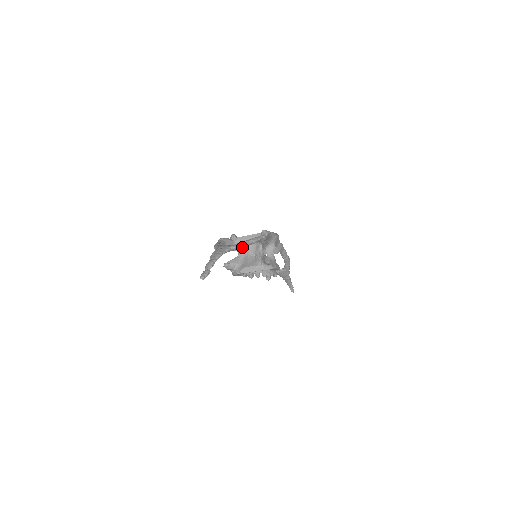
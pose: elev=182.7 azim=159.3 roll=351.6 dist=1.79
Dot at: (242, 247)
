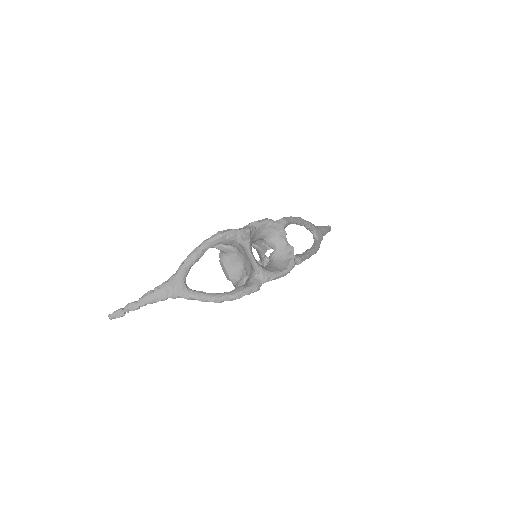
Dot at: (242, 249)
